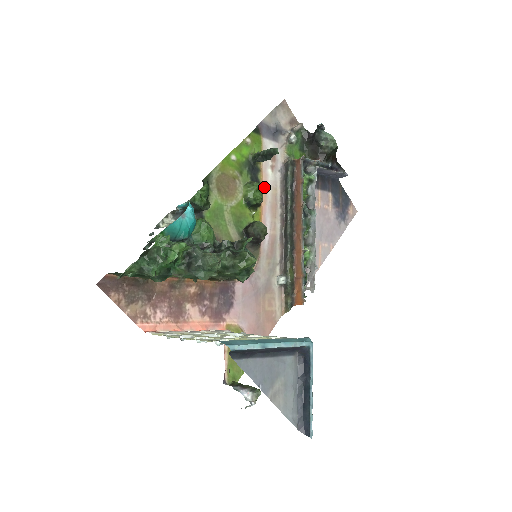
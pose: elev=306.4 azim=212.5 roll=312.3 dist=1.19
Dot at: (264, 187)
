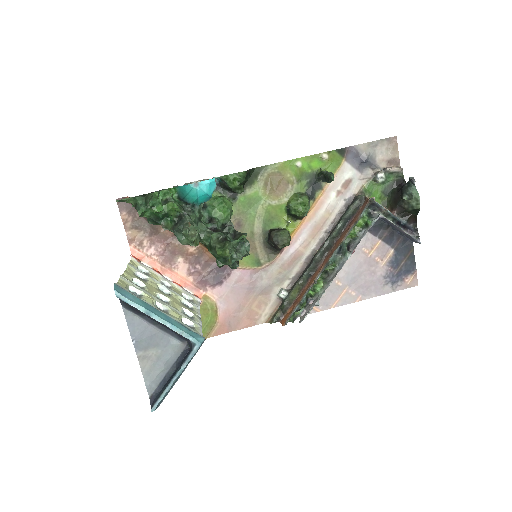
Dot at: (318, 205)
